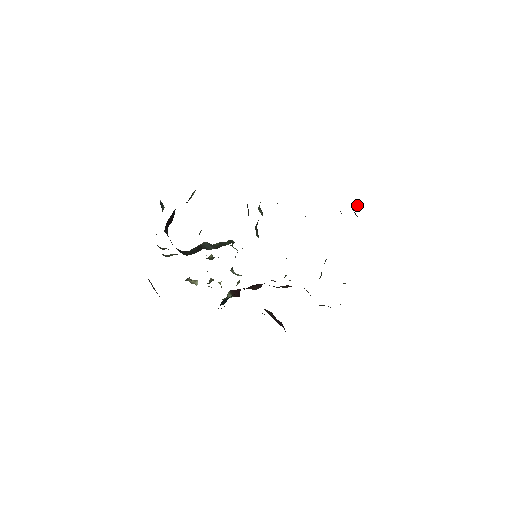
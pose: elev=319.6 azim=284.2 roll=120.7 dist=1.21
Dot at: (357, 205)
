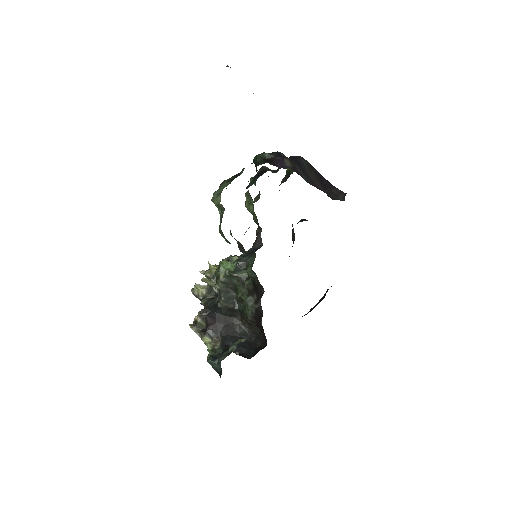
Dot at: occluded
